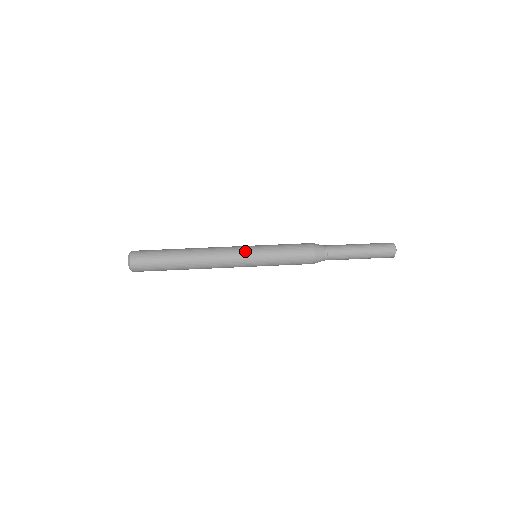
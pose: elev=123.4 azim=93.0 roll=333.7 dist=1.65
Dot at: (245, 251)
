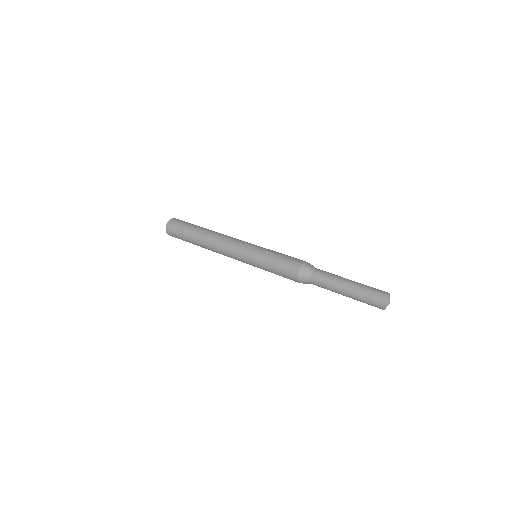
Dot at: occluded
